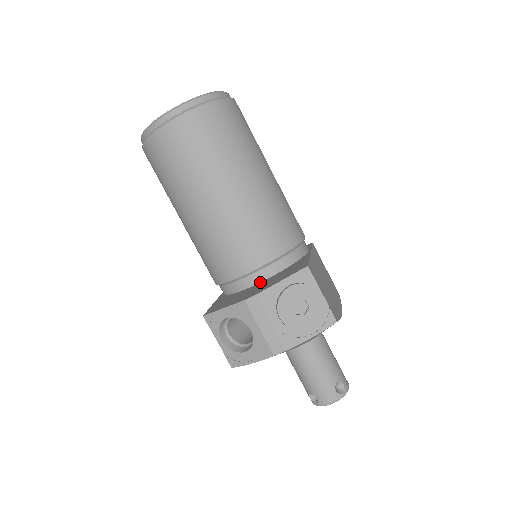
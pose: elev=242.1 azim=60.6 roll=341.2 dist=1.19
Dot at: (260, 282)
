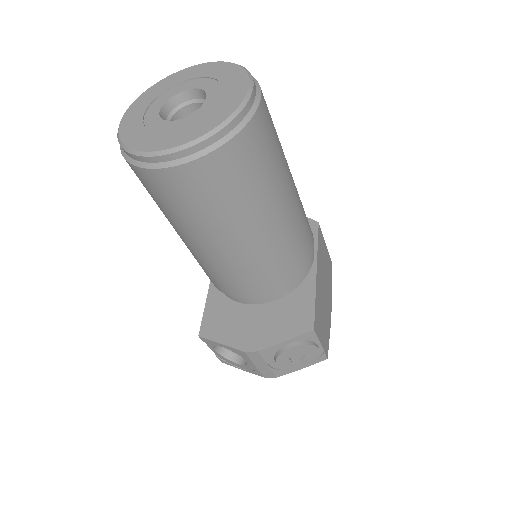
Dot at: (259, 304)
